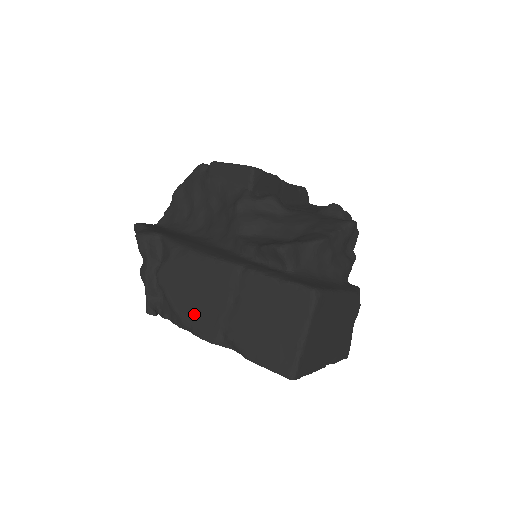
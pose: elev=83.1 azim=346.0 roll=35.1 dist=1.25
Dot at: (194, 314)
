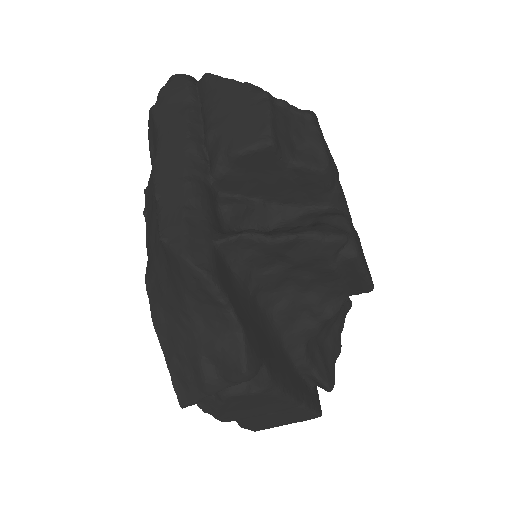
Dot at: (232, 414)
